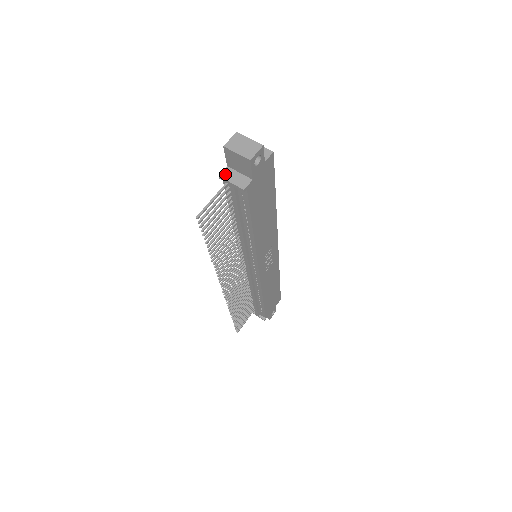
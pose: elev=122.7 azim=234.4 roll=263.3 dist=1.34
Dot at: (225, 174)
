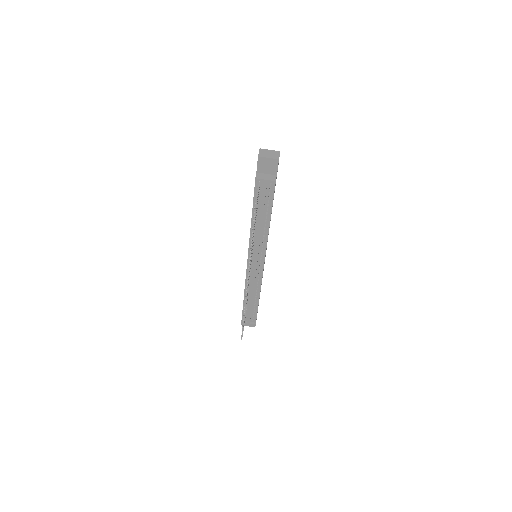
Dot at: (258, 176)
